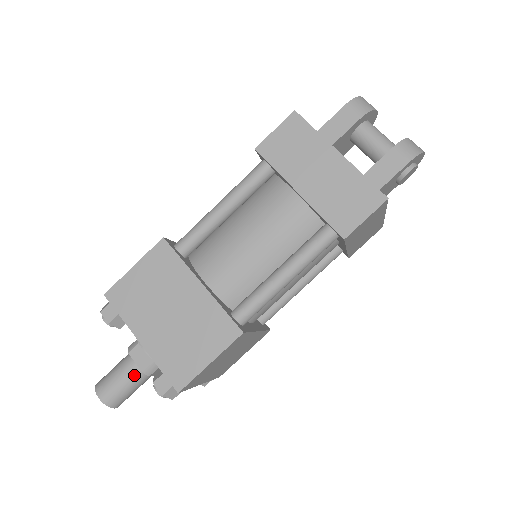
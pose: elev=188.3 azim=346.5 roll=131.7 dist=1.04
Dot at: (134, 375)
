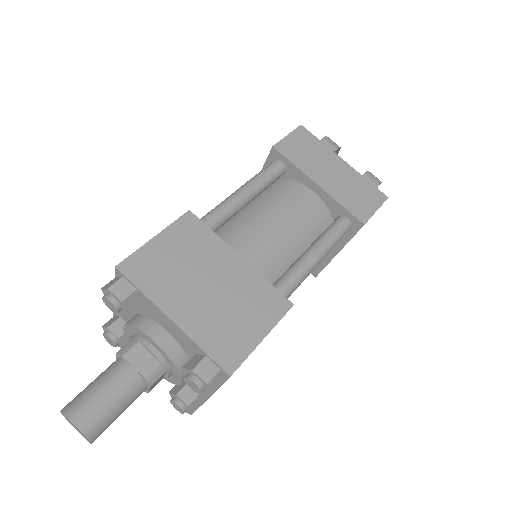
Dot at: (130, 386)
